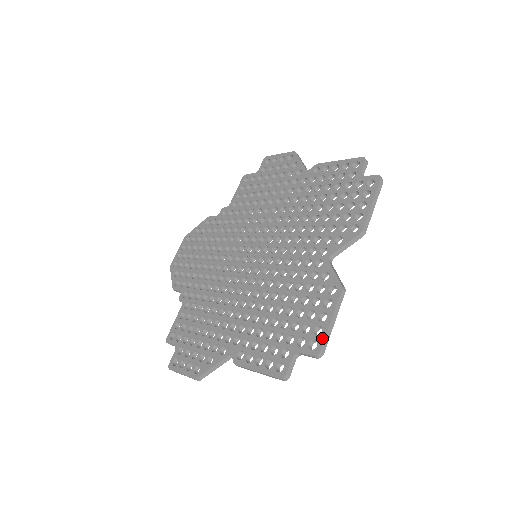
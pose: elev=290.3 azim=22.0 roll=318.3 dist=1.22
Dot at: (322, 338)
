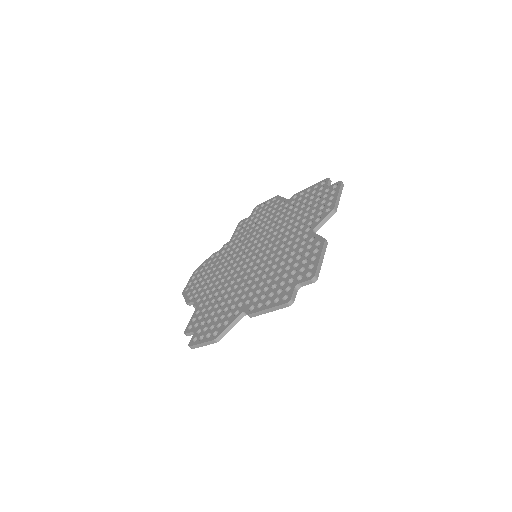
Dot at: (315, 268)
